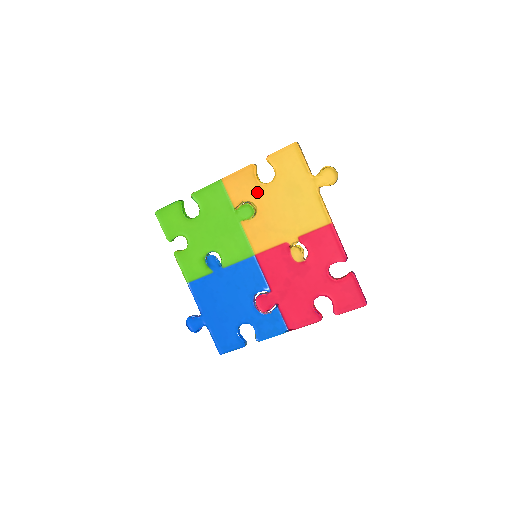
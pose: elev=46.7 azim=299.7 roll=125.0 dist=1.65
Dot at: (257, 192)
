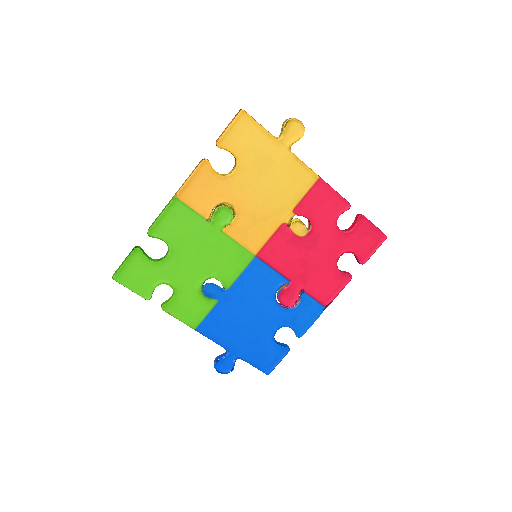
Dot at: (225, 188)
